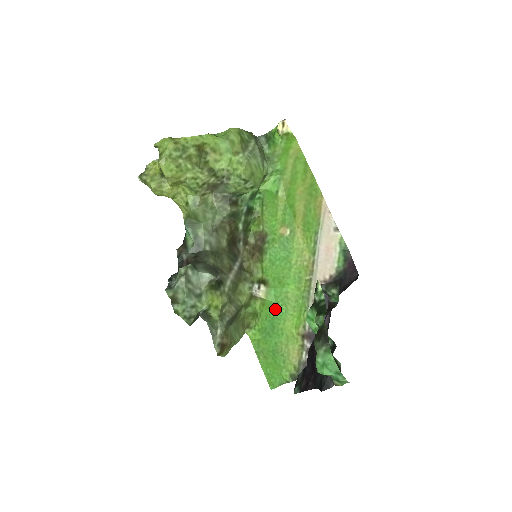
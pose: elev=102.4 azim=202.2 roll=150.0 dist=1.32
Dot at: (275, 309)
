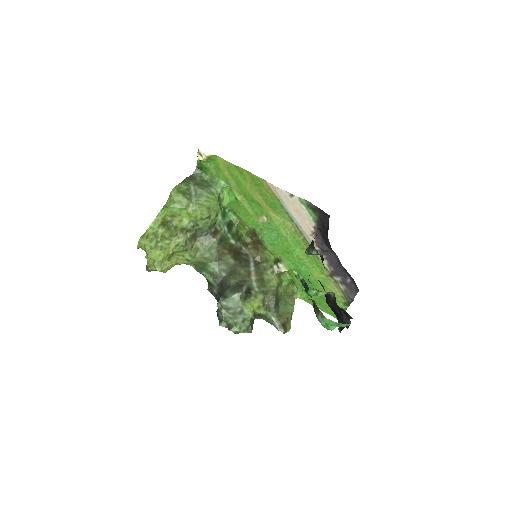
Dot at: (300, 272)
